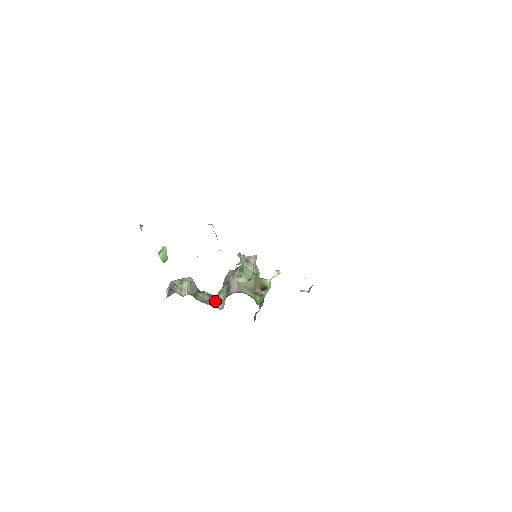
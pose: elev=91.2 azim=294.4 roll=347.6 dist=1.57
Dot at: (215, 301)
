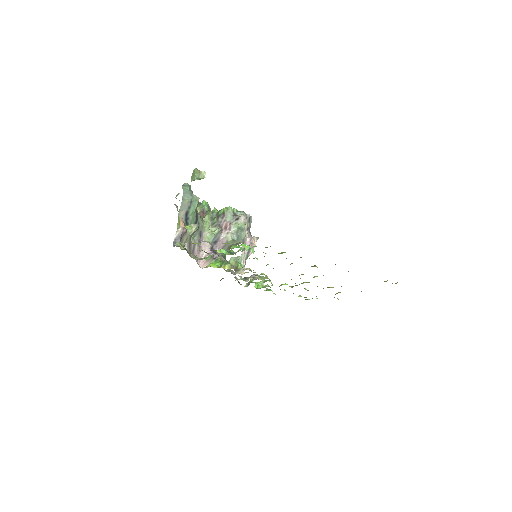
Dot at: occluded
